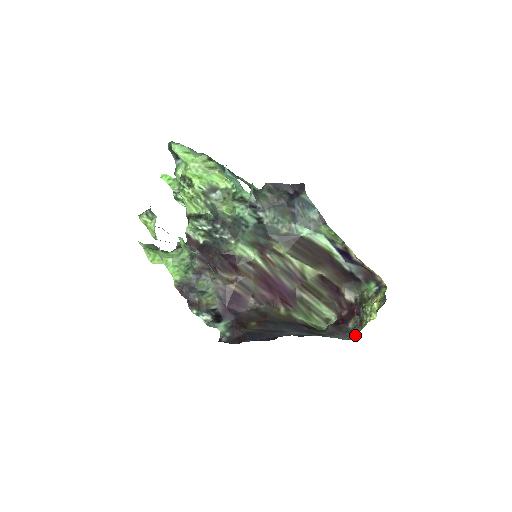
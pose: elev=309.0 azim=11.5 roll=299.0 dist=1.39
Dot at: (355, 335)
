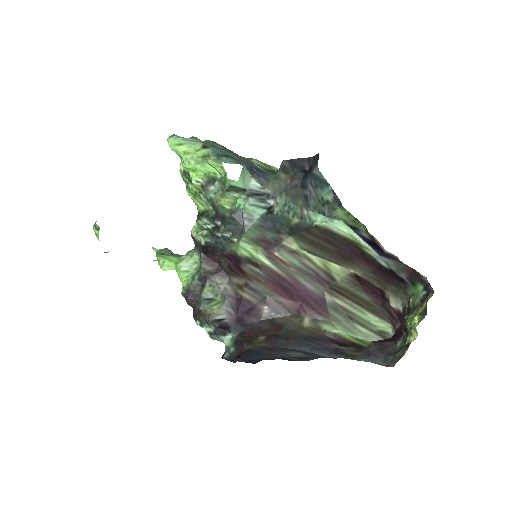
Dot at: (396, 360)
